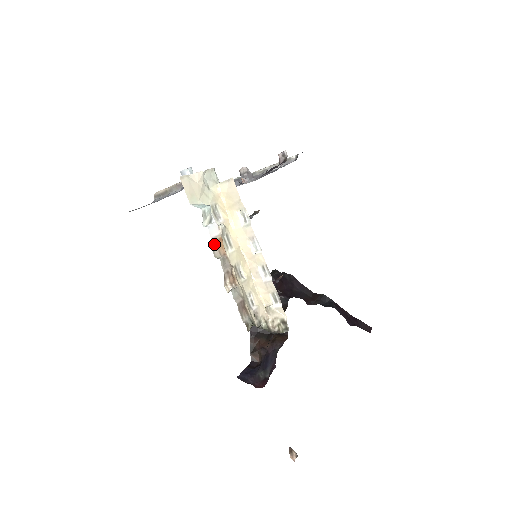
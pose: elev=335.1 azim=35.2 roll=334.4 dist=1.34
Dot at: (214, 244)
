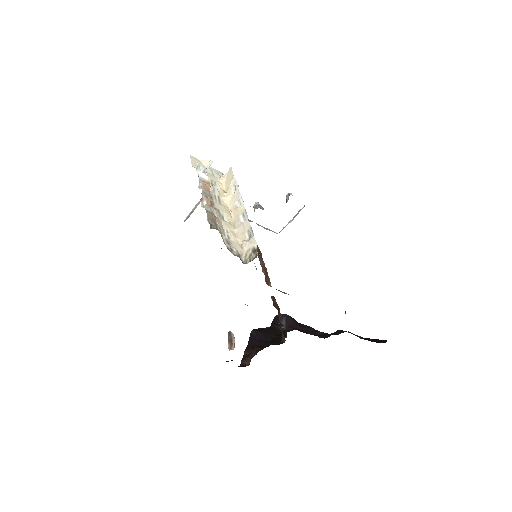
Dot at: (201, 181)
